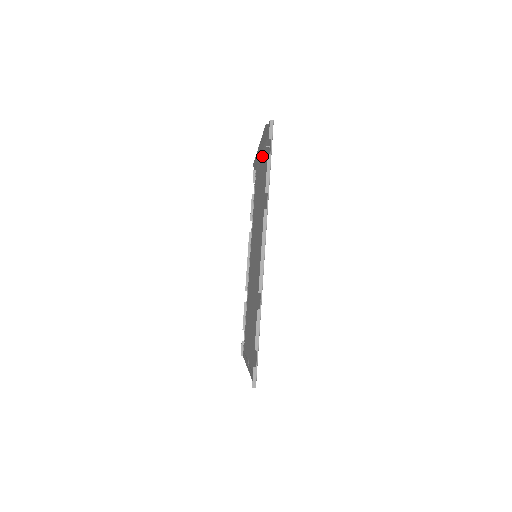
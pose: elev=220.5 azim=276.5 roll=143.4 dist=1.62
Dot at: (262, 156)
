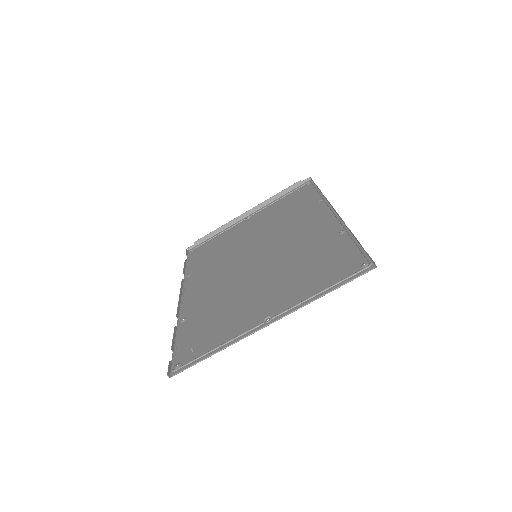
Dot at: (250, 216)
